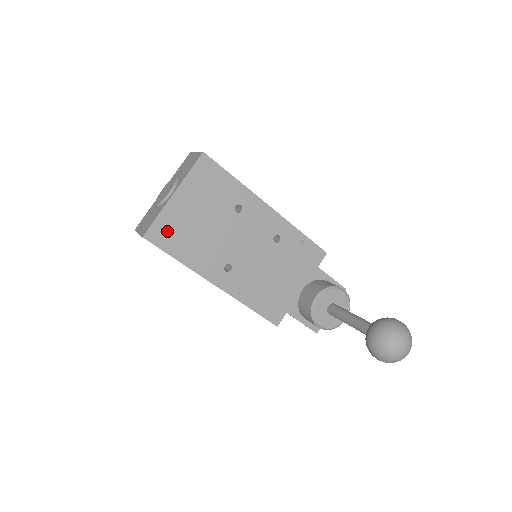
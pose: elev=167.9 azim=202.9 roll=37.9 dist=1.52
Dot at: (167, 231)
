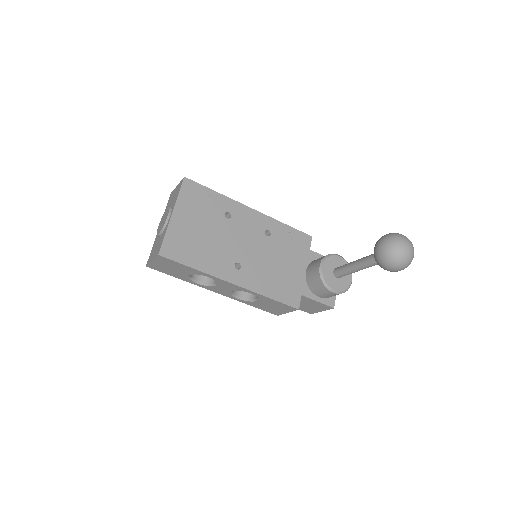
Dot at: (177, 245)
